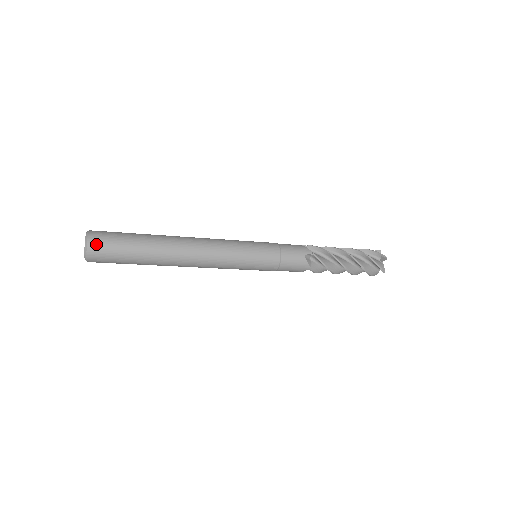
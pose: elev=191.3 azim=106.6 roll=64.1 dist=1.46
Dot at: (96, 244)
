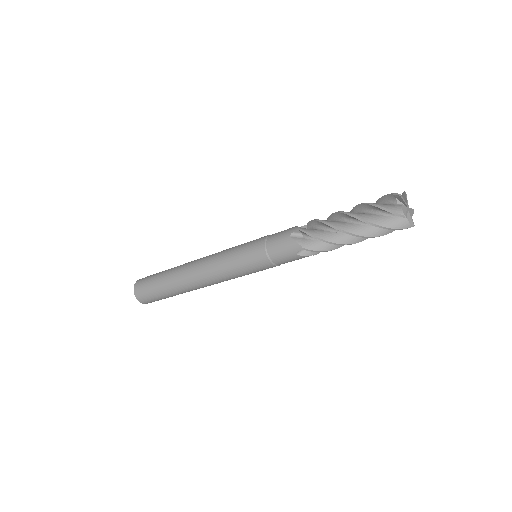
Dot at: (138, 286)
